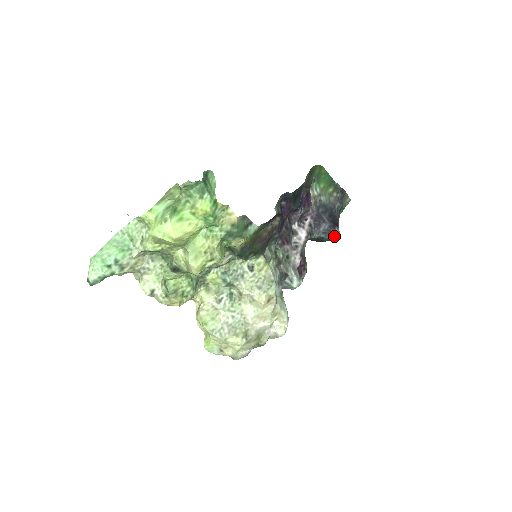
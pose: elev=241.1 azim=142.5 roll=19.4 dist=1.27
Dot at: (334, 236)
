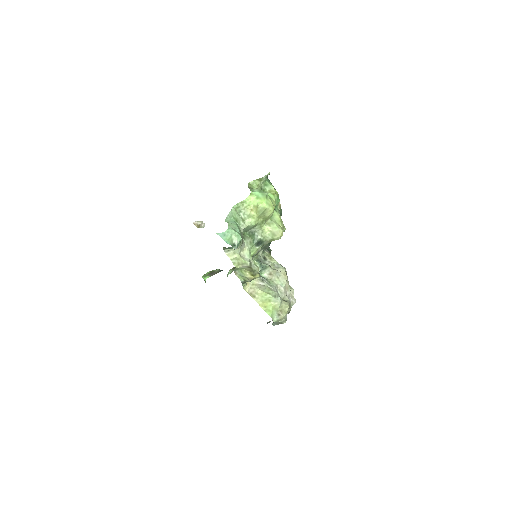
Dot at: occluded
